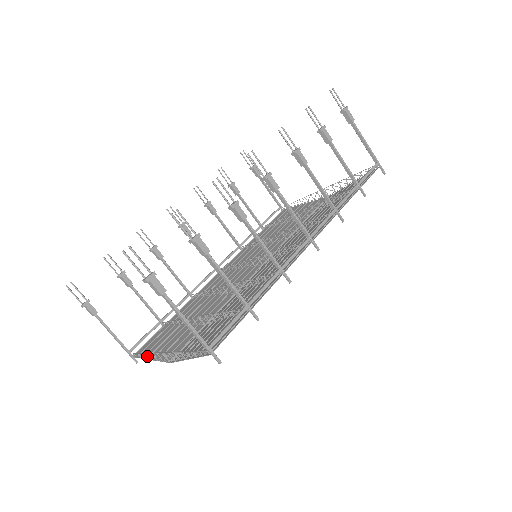
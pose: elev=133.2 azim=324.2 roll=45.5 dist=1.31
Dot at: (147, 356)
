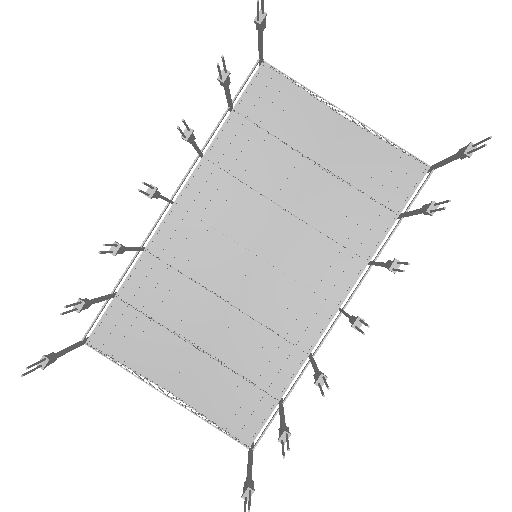
Dot at: (120, 359)
